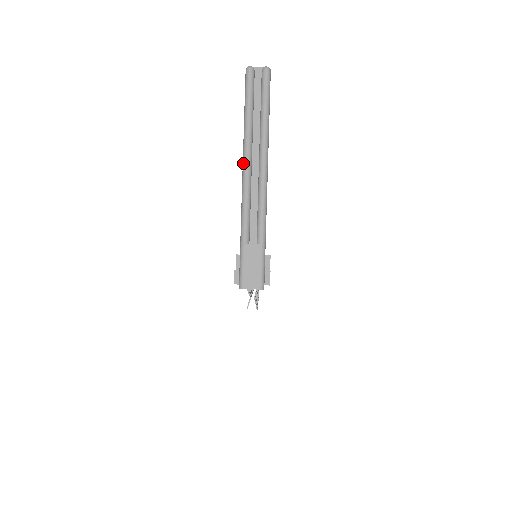
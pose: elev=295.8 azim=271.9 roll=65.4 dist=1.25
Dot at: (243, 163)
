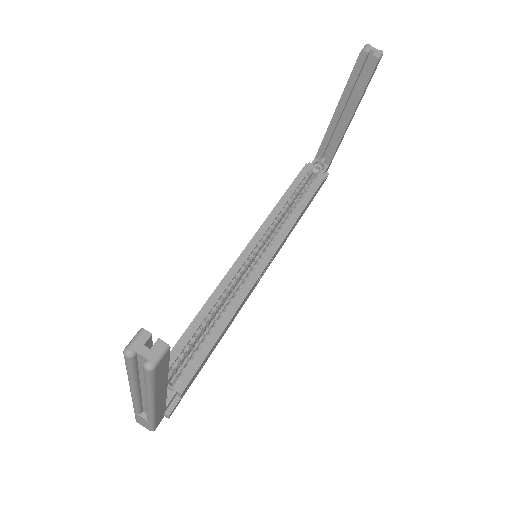
Dot at: (130, 389)
